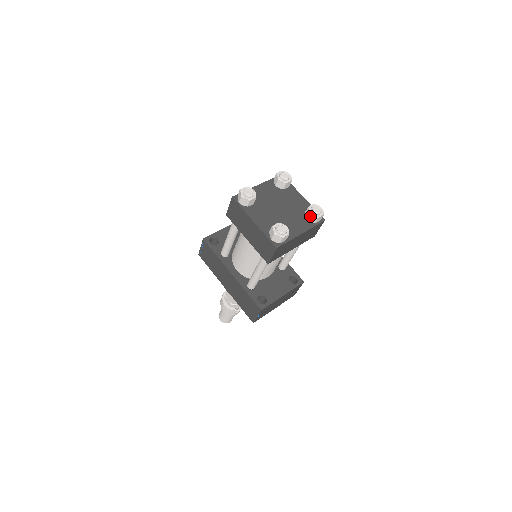
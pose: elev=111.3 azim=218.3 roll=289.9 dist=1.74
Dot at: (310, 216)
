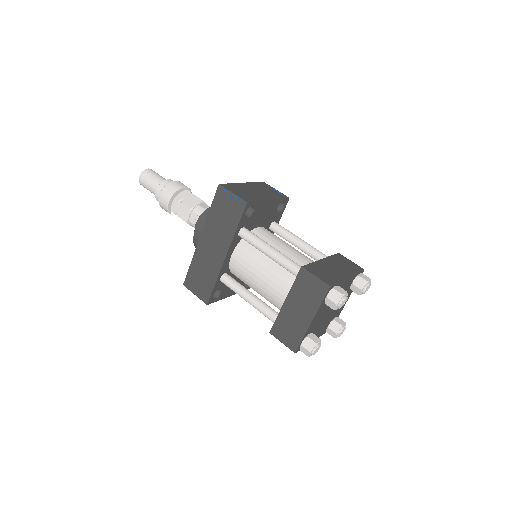
Dot at: (334, 332)
